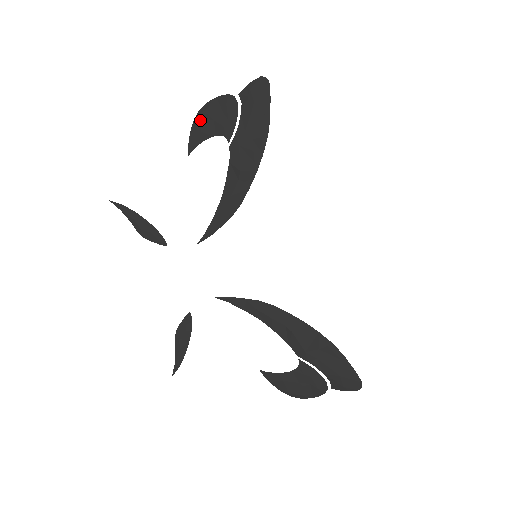
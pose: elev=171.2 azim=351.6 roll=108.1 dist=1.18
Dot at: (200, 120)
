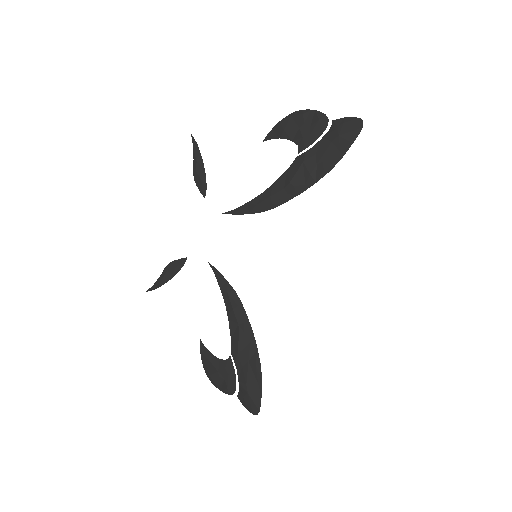
Dot at: (290, 120)
